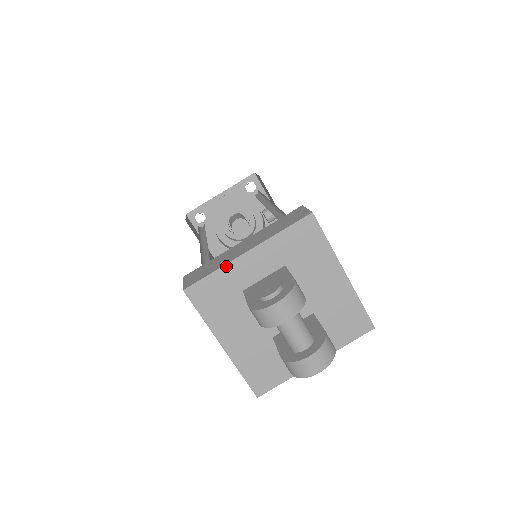
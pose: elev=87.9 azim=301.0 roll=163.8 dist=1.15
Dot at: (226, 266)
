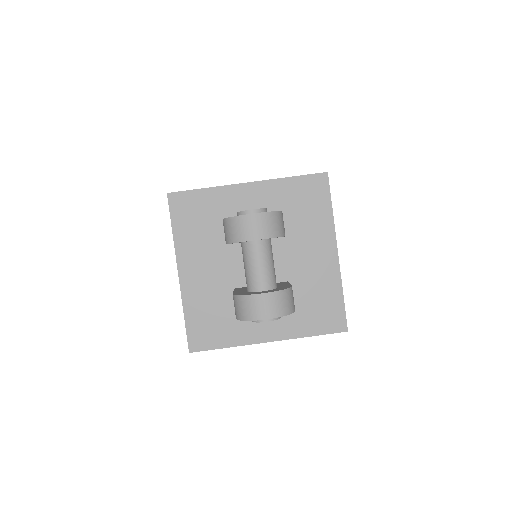
Dot at: (220, 188)
